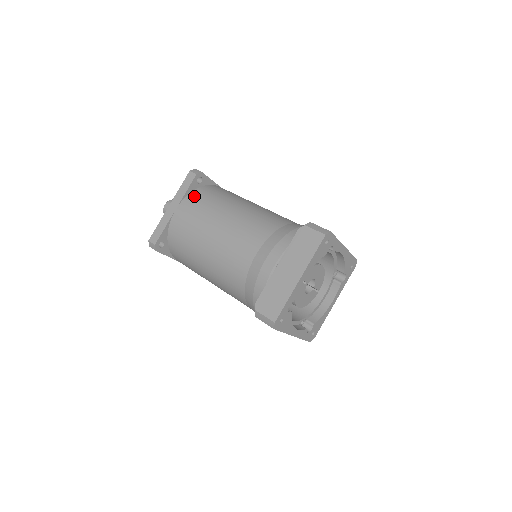
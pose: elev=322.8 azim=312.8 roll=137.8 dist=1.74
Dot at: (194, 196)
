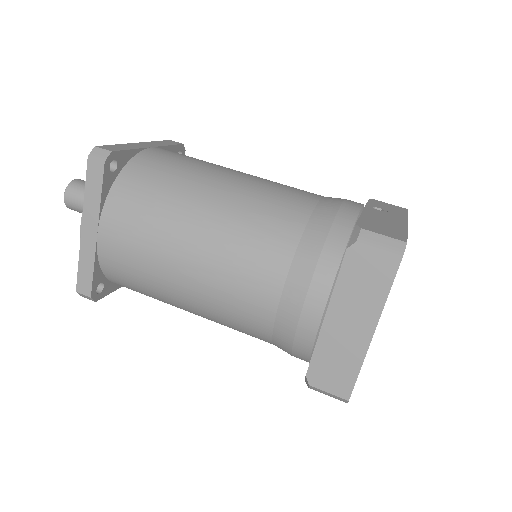
Dot at: (118, 201)
